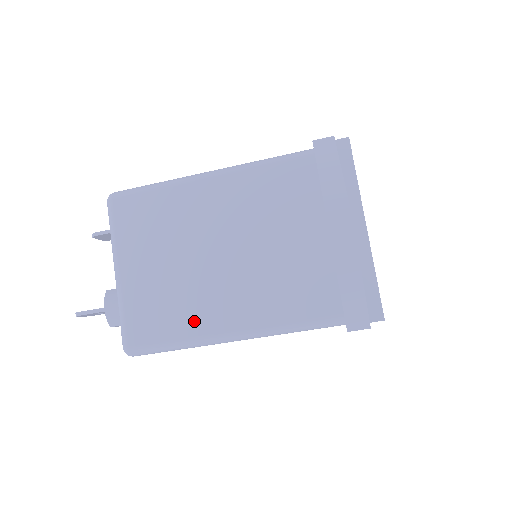
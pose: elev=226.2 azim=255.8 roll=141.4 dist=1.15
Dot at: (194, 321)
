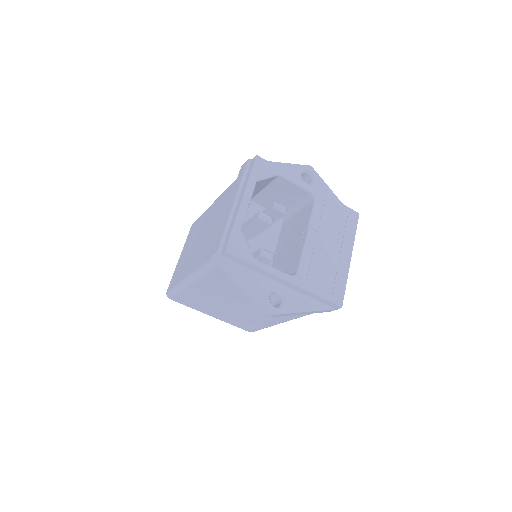
Dot at: (261, 323)
